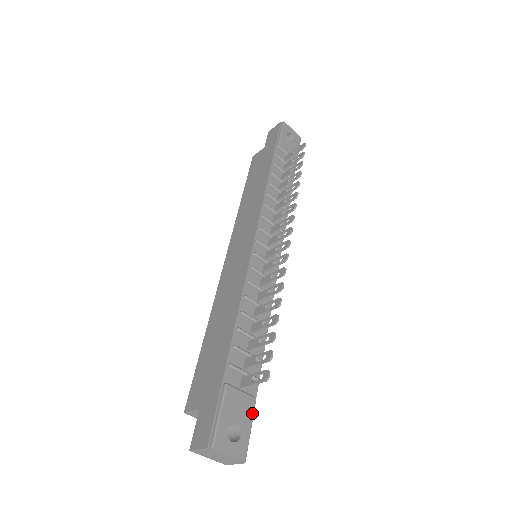
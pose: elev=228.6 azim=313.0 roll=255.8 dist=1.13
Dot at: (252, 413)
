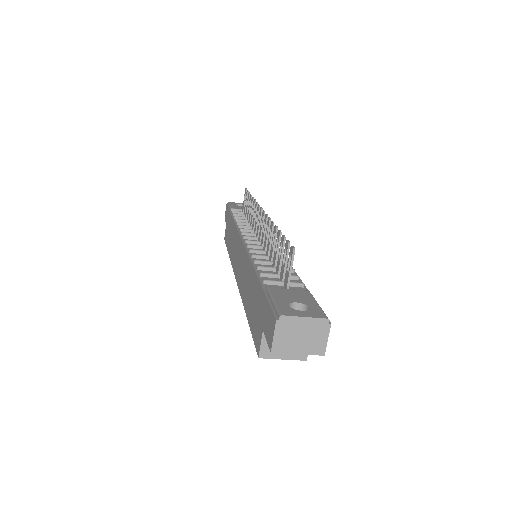
Dot at: (311, 297)
